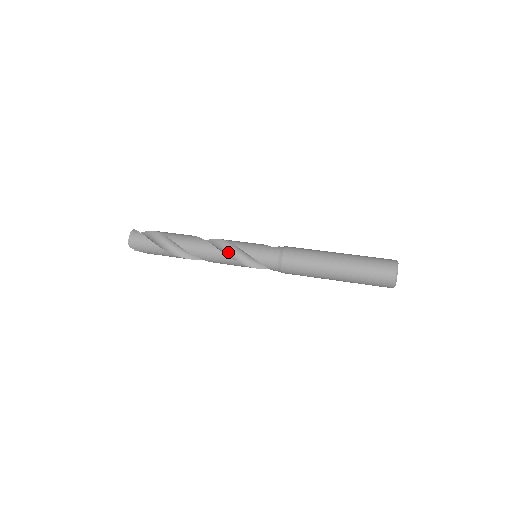
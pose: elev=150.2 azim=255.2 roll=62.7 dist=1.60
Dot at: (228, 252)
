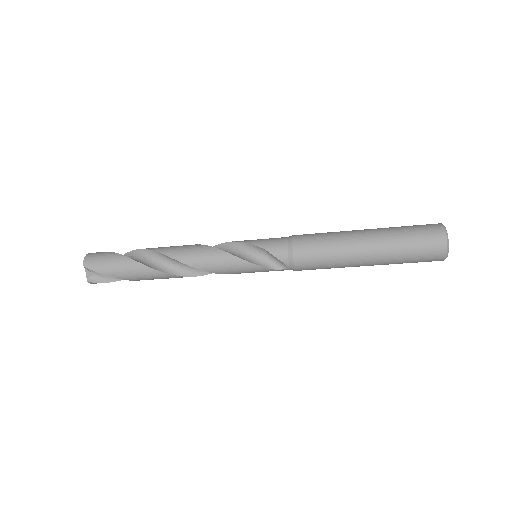
Dot at: occluded
